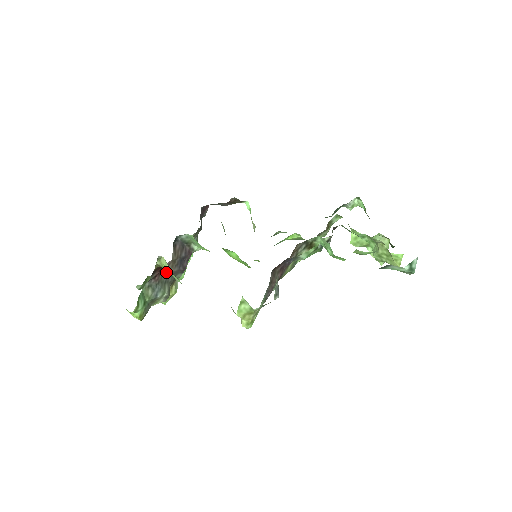
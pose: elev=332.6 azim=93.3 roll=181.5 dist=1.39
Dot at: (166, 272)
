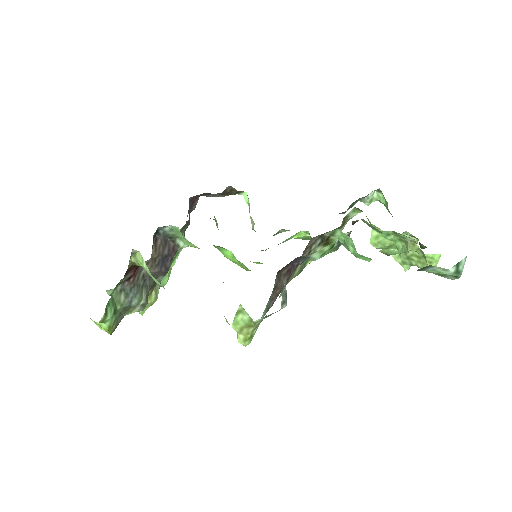
Dot at: (144, 273)
